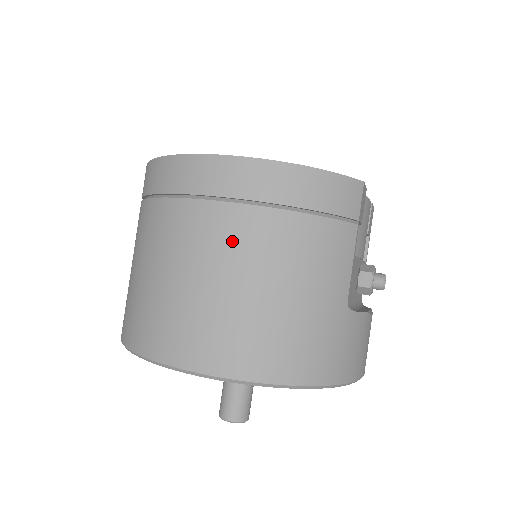
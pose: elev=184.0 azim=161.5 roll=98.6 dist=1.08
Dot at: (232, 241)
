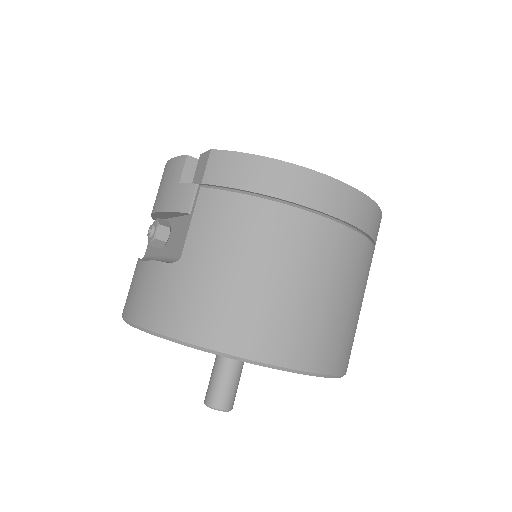
Dot at: (341, 258)
